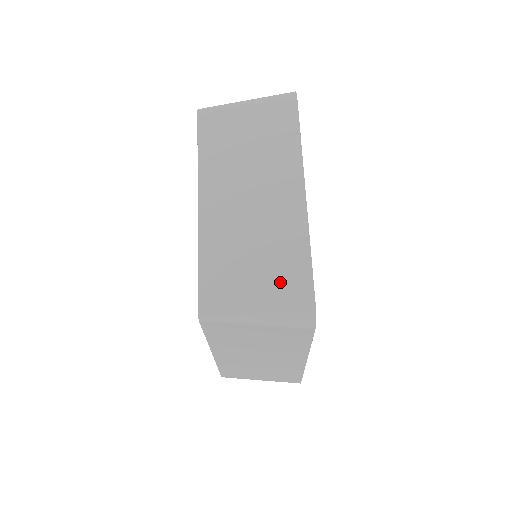
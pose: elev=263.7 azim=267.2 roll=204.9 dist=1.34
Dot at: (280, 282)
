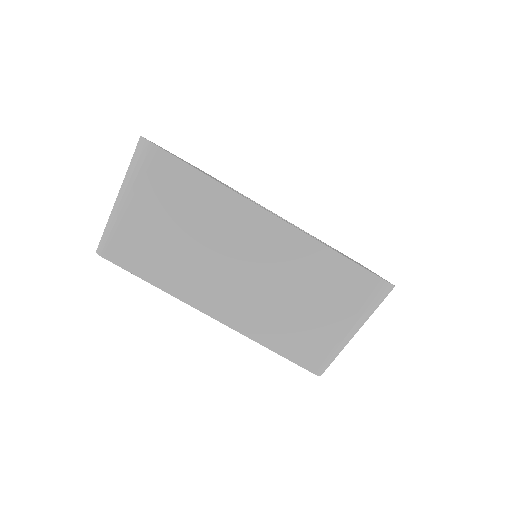
Dot at: (341, 295)
